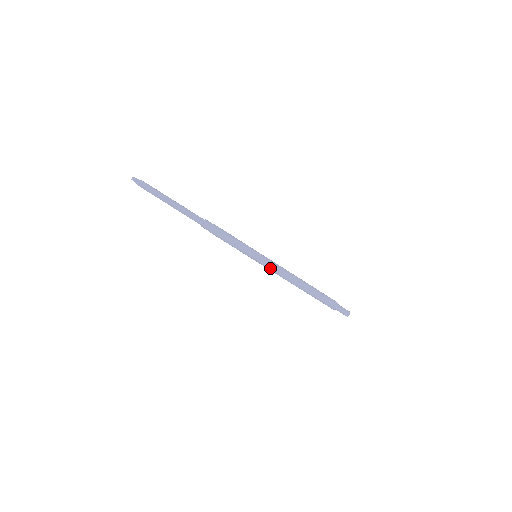
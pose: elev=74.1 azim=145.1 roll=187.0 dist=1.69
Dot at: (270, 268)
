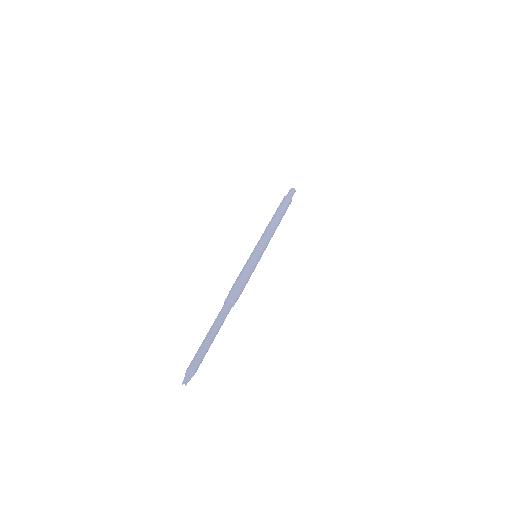
Dot at: occluded
